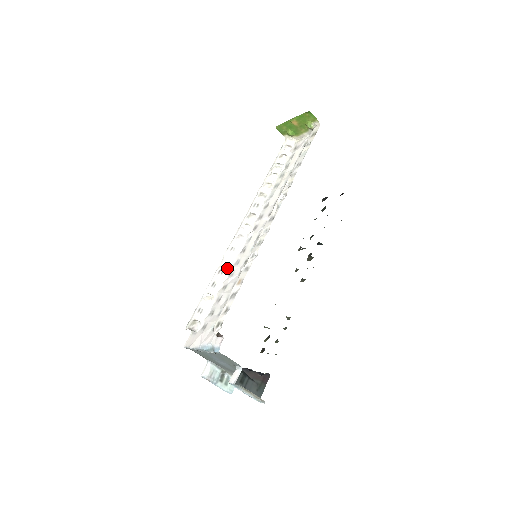
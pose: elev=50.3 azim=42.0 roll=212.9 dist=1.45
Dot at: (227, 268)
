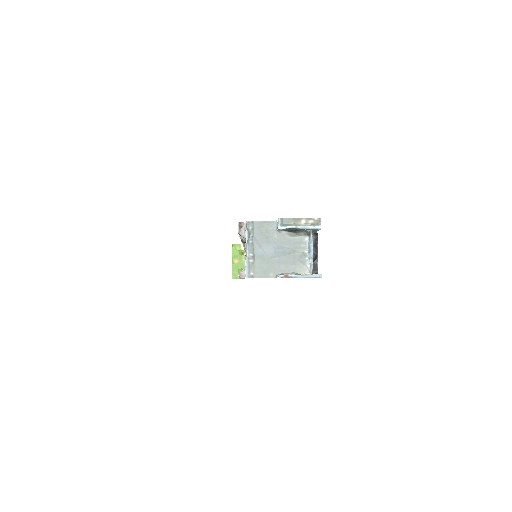
Dot at: occluded
